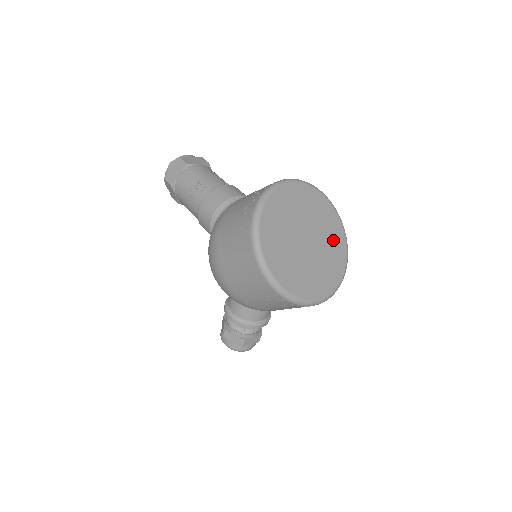
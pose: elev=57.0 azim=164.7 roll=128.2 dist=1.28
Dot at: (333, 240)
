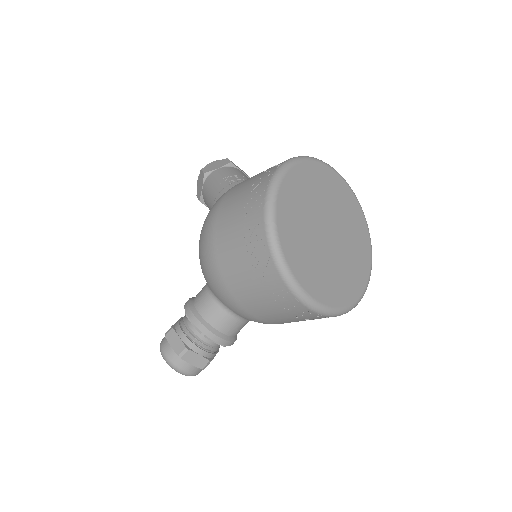
Dot at: (356, 262)
